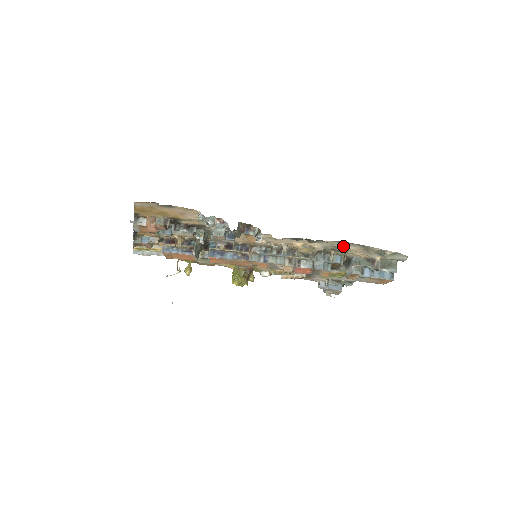
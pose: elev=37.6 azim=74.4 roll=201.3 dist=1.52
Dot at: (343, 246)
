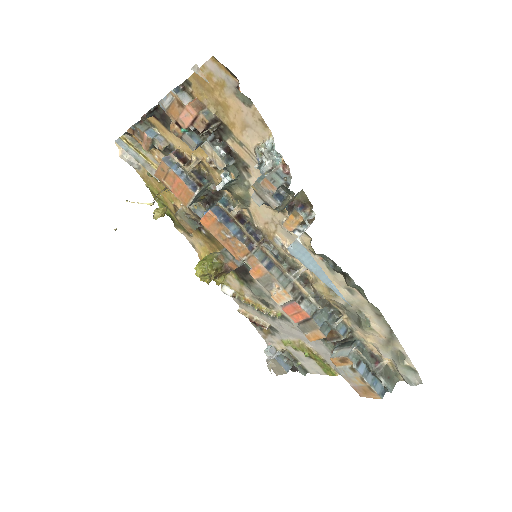
Dot at: (369, 317)
